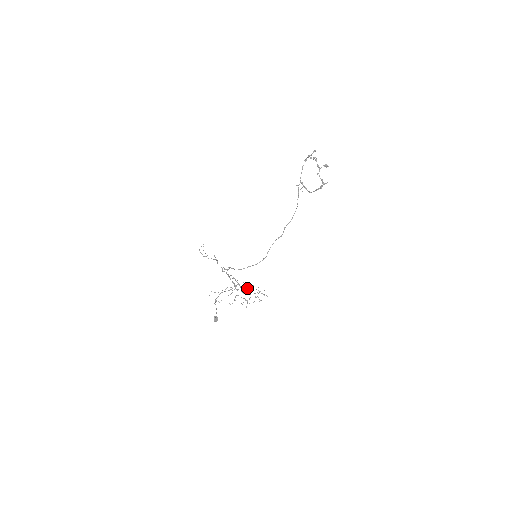
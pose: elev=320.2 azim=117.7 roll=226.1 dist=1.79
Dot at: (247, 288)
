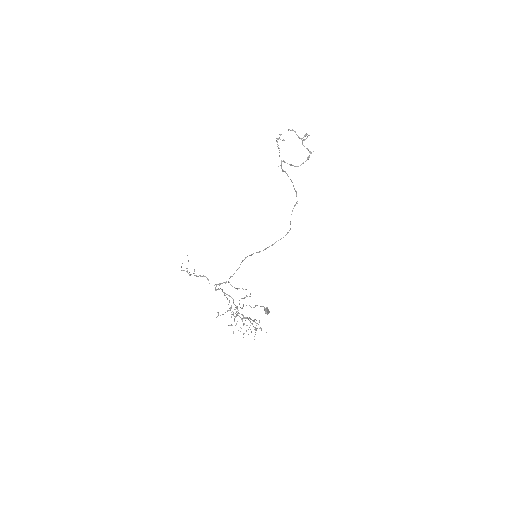
Dot at: (241, 318)
